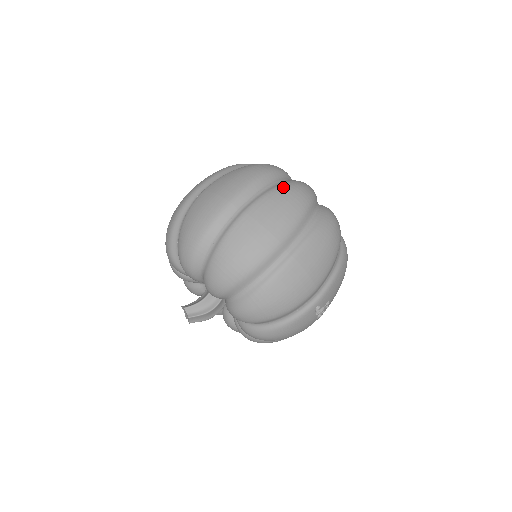
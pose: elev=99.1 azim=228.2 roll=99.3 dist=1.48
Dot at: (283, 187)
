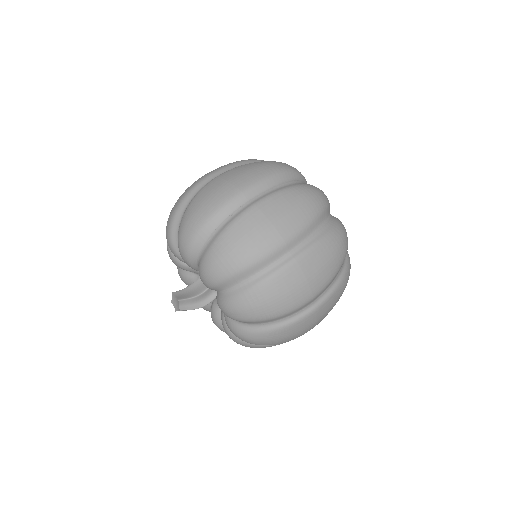
Dot at: (333, 237)
